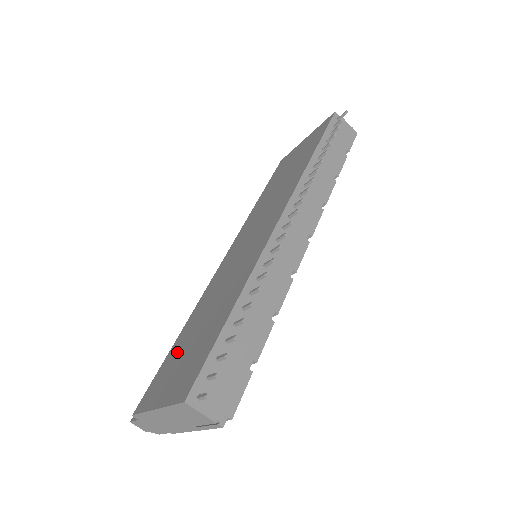
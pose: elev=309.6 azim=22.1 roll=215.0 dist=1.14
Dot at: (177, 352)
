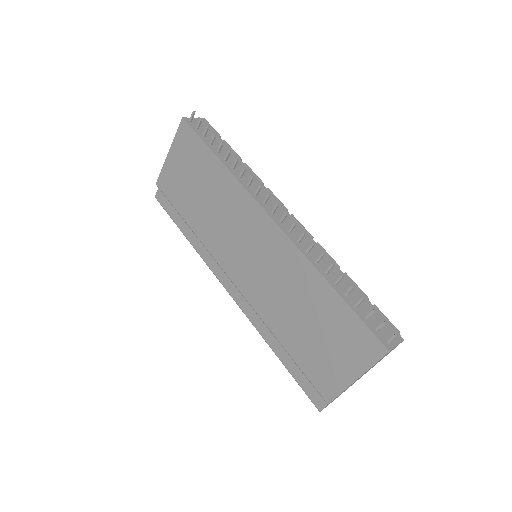
Dot at: (308, 350)
